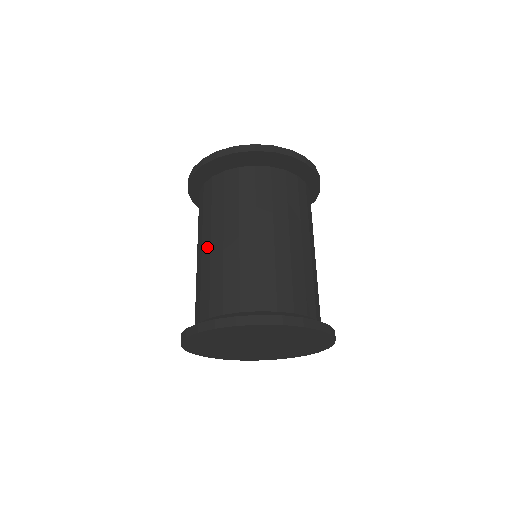
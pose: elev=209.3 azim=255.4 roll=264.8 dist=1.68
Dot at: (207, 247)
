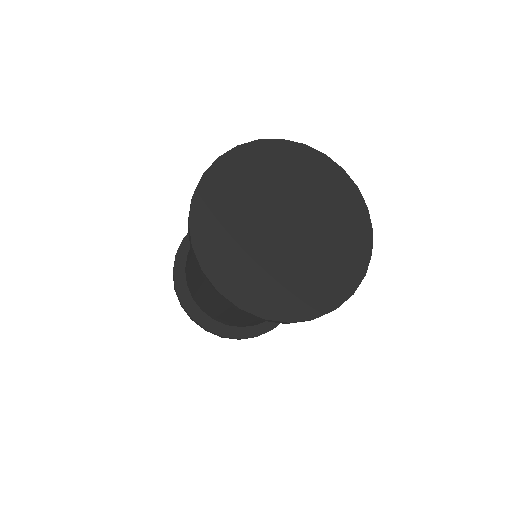
Dot at: occluded
